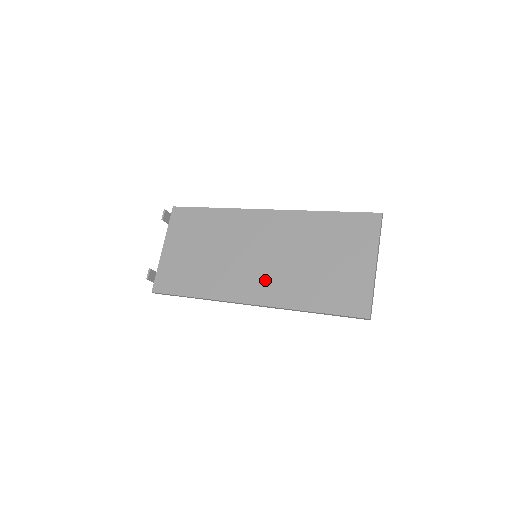
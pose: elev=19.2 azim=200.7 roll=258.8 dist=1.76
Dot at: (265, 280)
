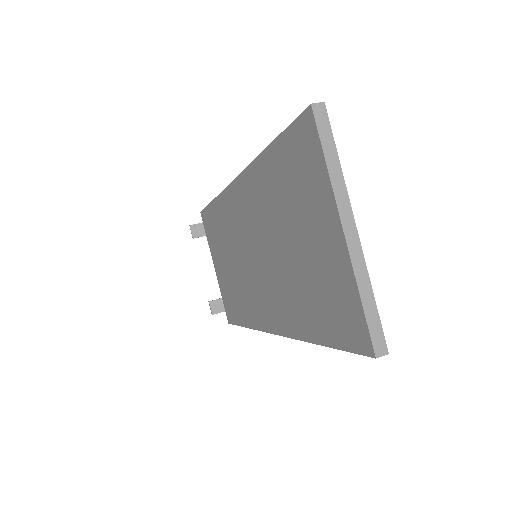
Dot at: (269, 295)
